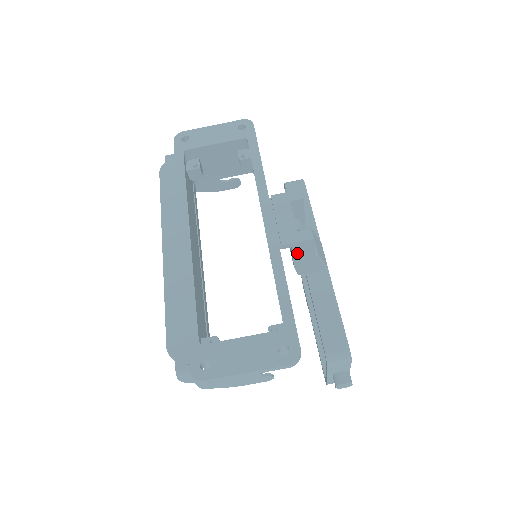
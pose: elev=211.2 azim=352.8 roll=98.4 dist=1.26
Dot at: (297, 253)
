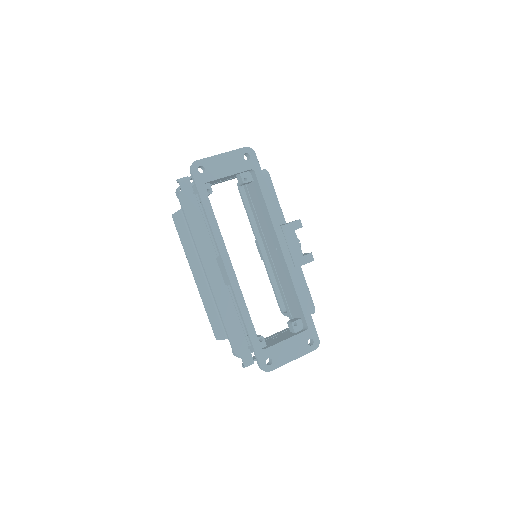
Dot at: occluded
